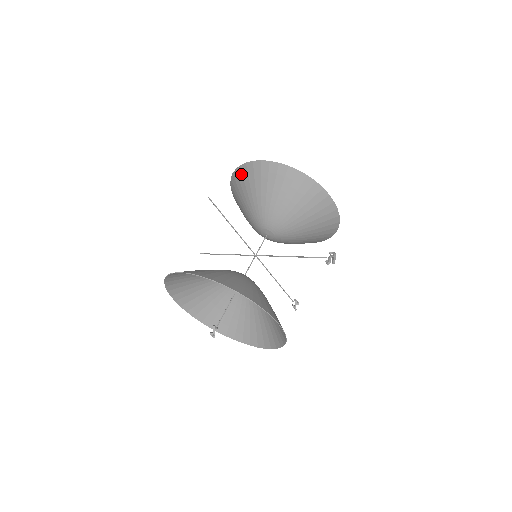
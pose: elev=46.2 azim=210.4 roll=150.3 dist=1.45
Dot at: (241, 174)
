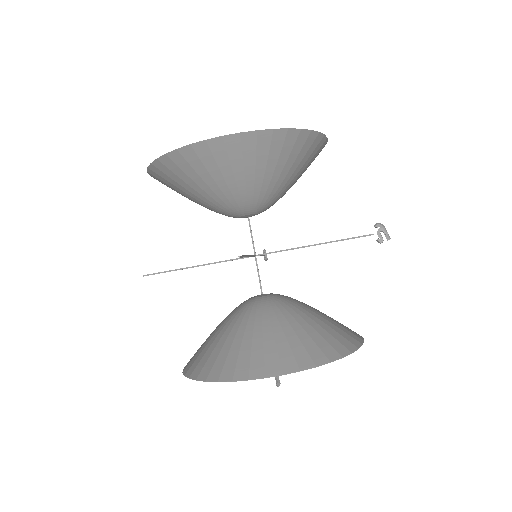
Dot at: (195, 157)
